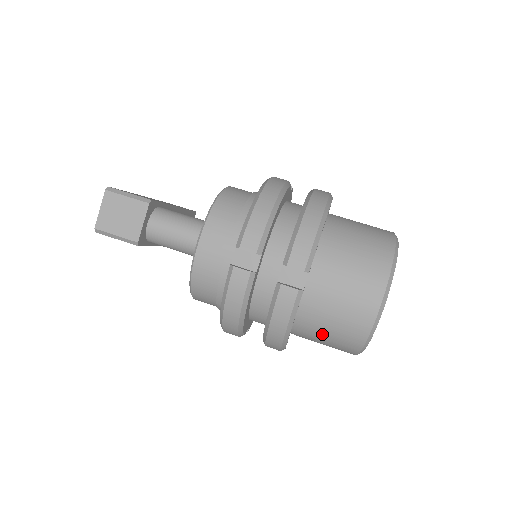
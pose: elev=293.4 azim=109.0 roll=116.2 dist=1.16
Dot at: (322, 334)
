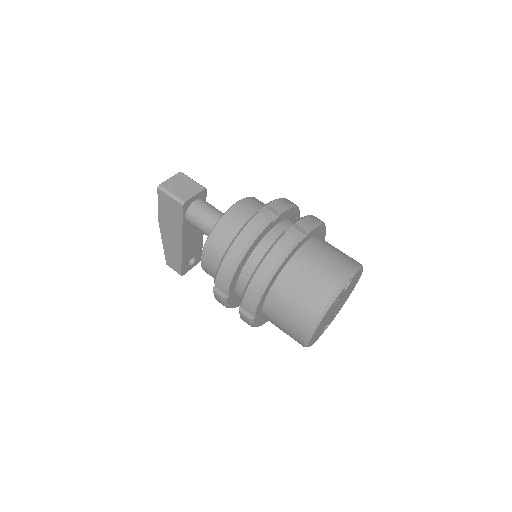
Dot at: (295, 292)
